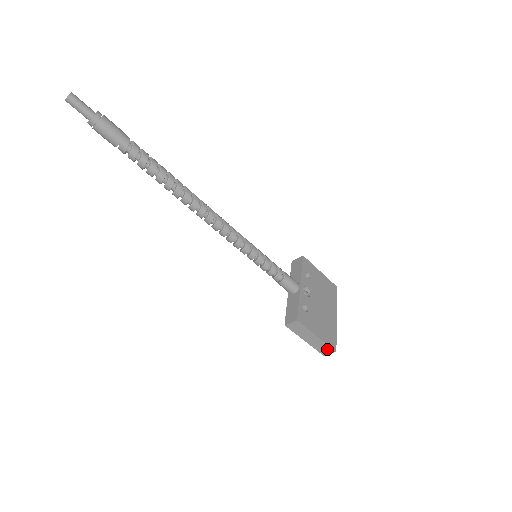
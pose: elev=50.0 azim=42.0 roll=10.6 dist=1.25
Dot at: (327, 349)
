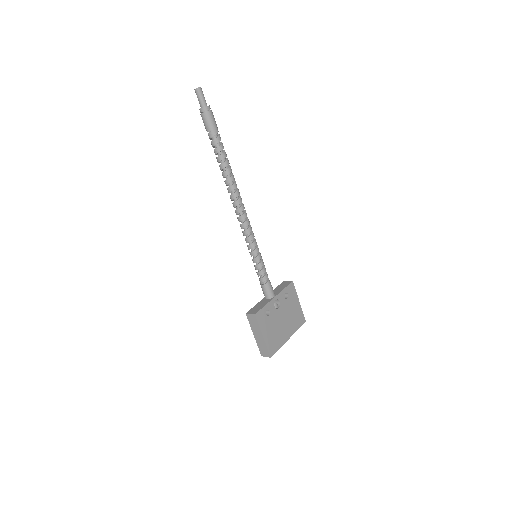
Dot at: (266, 351)
